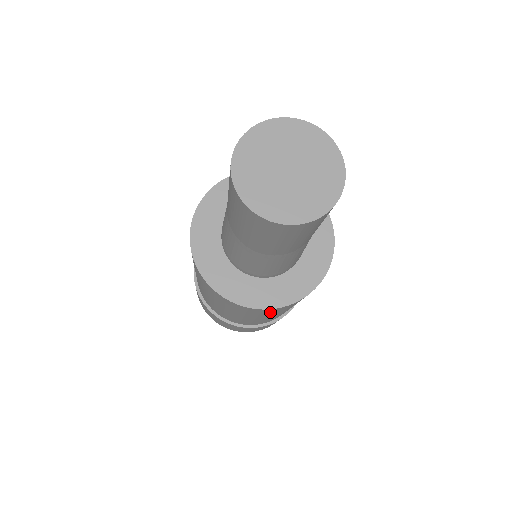
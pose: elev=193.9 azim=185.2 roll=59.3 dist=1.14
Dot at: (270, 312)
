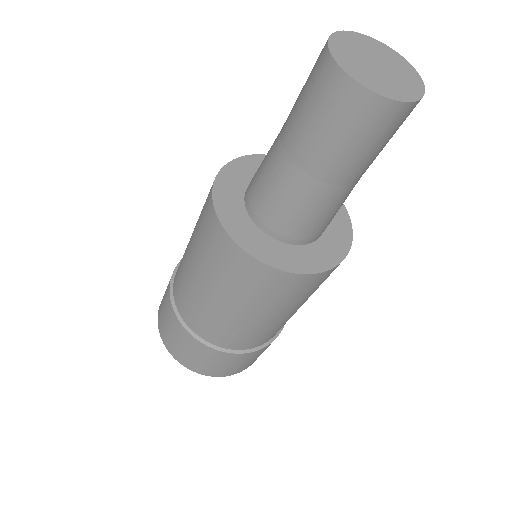
Dot at: (244, 276)
